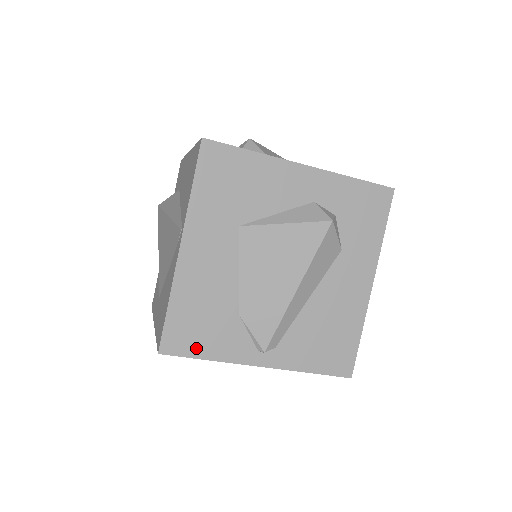
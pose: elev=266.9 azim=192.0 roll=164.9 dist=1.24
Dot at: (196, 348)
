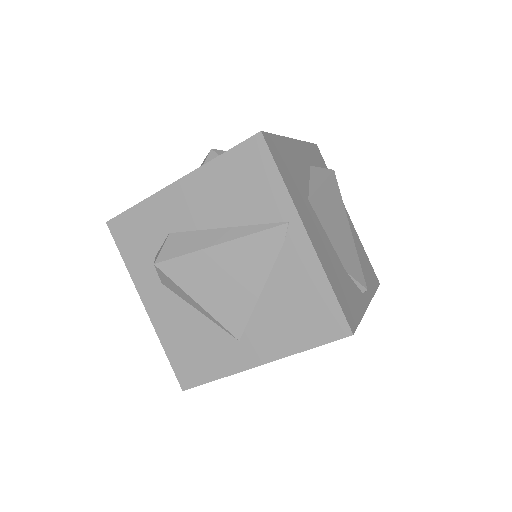
Dot at: (355, 314)
